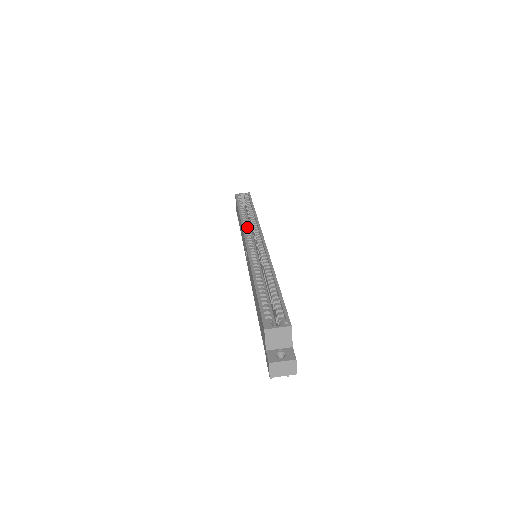
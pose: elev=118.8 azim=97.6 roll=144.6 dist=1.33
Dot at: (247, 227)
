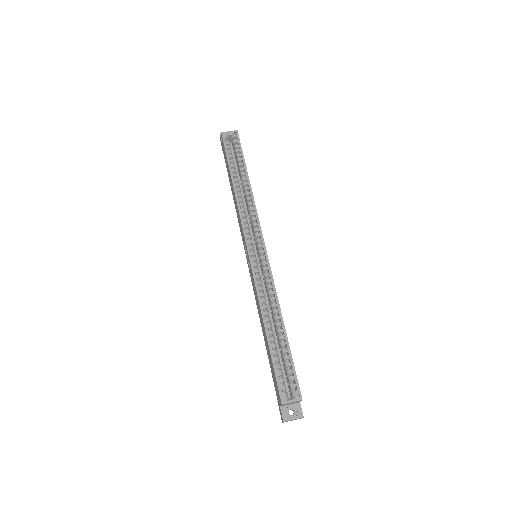
Dot at: (245, 216)
